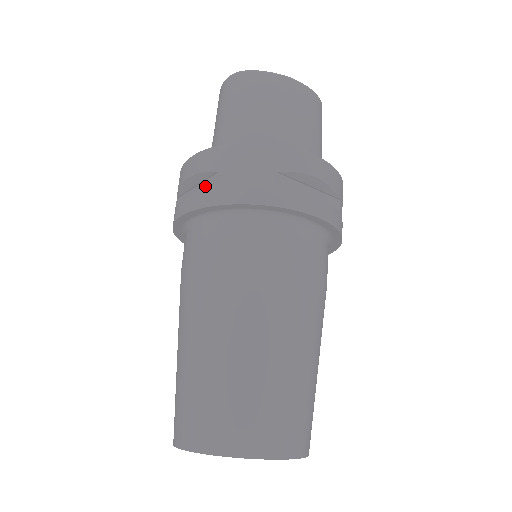
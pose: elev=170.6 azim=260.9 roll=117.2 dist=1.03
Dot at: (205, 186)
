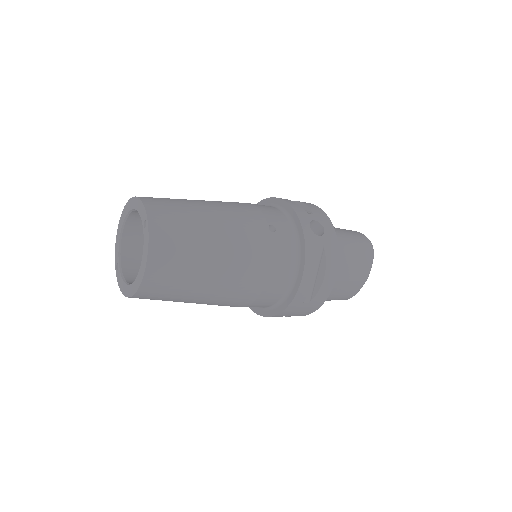
Dot at: occluded
